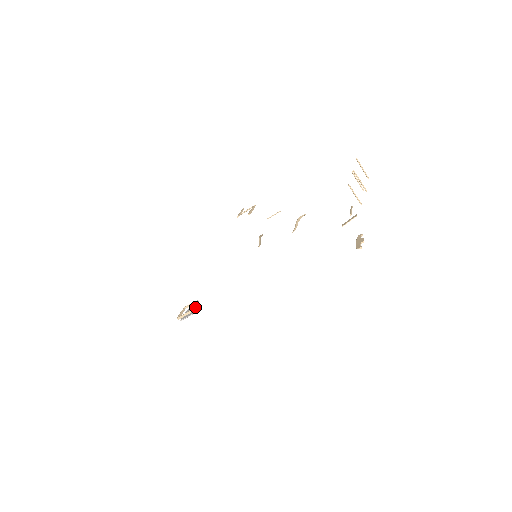
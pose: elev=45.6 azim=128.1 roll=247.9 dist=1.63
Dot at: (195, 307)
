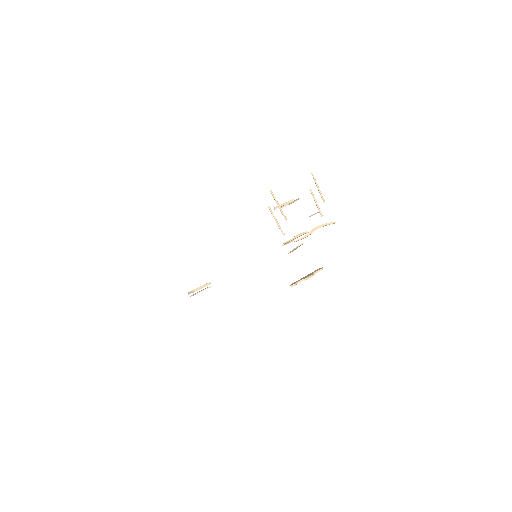
Dot at: (206, 288)
